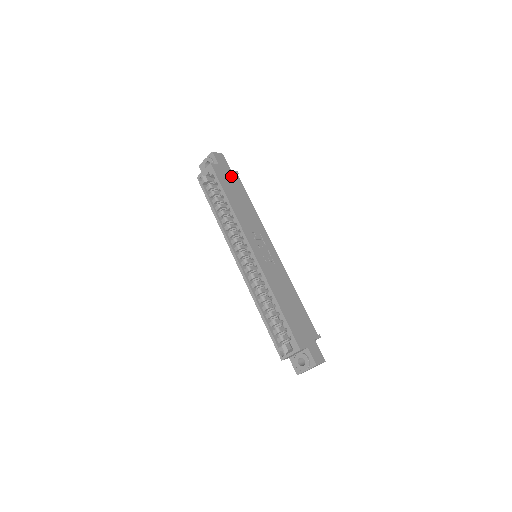
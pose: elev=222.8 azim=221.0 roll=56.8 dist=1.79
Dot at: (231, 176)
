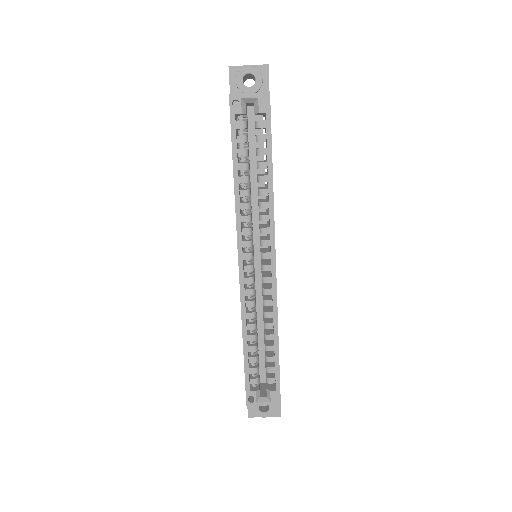
Dot at: occluded
